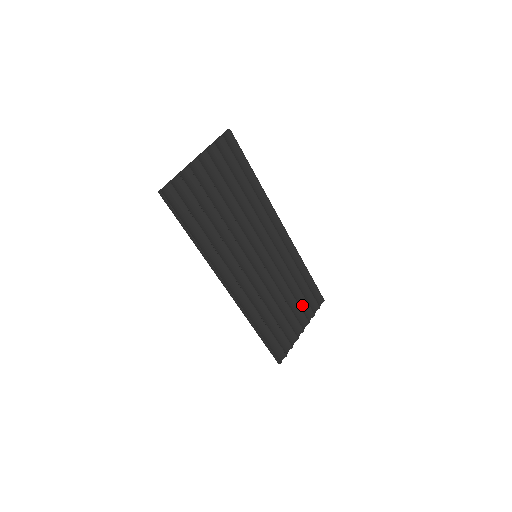
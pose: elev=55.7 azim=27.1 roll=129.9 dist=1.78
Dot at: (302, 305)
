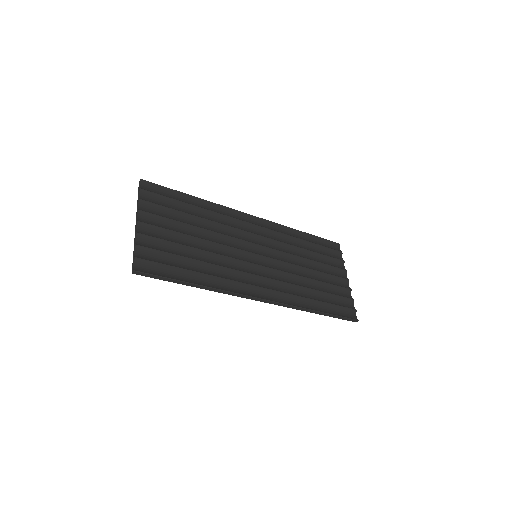
Dot at: (327, 262)
